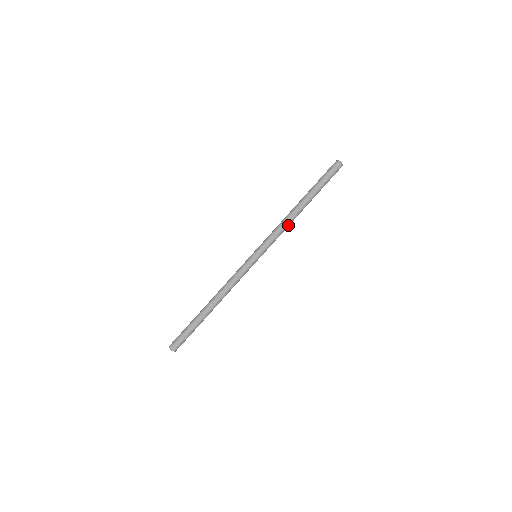
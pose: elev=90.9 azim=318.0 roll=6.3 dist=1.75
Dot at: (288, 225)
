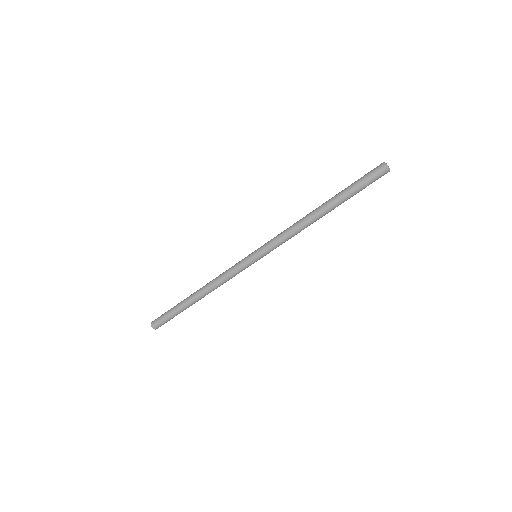
Dot at: (300, 230)
